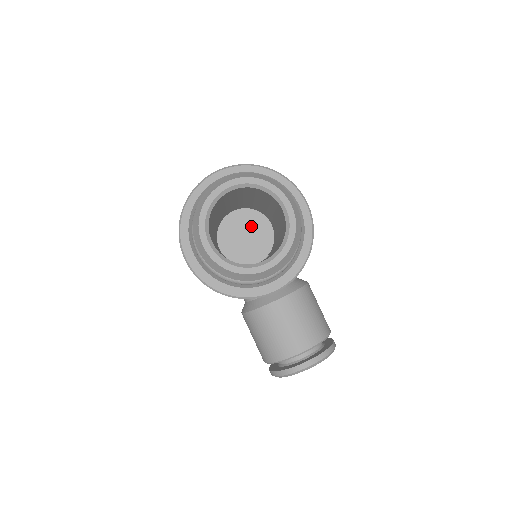
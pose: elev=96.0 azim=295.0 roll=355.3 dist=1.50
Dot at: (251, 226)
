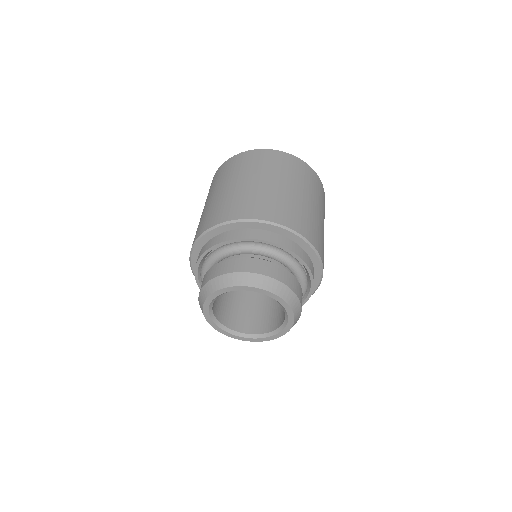
Dot at: occluded
